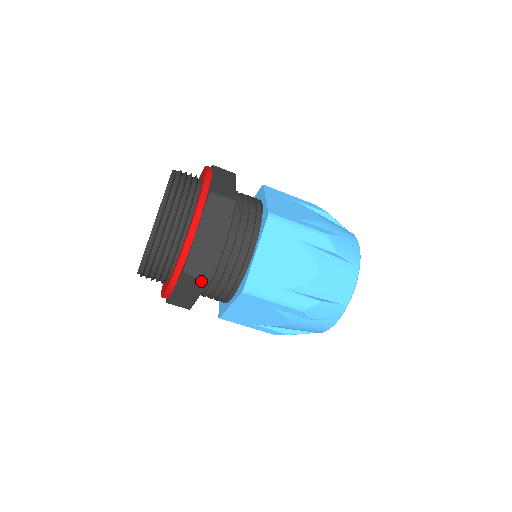
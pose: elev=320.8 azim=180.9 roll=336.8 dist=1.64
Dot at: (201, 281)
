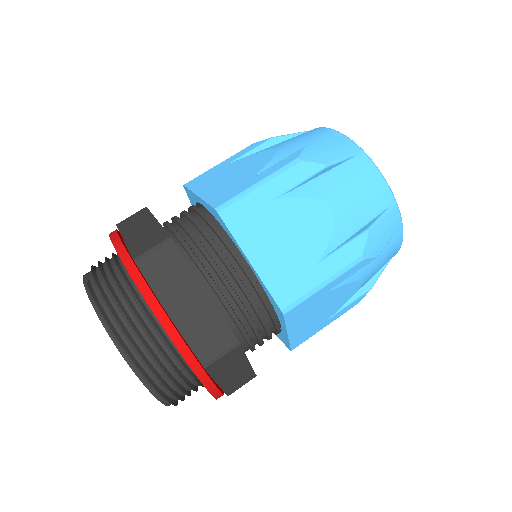
Dot at: (232, 353)
